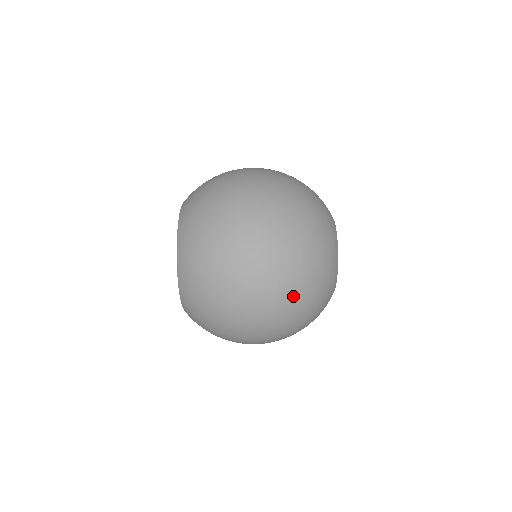
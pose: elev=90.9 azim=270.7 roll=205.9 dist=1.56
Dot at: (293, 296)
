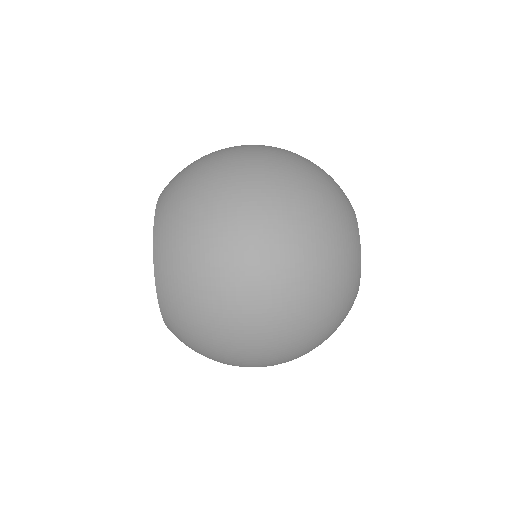
Dot at: occluded
